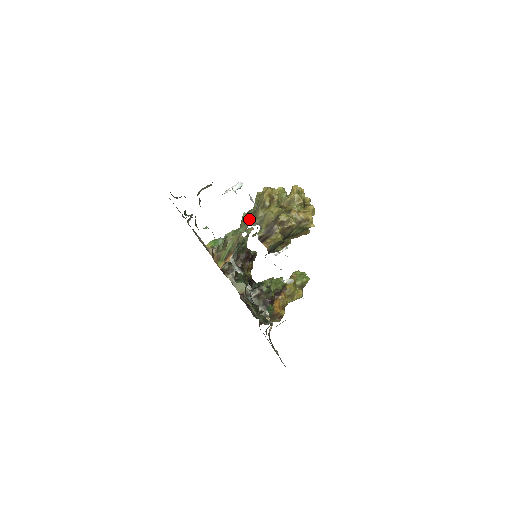
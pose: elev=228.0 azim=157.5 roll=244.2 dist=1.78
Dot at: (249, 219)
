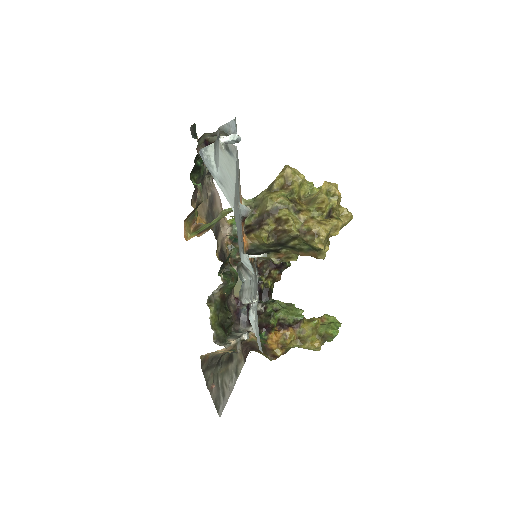
Dot at: occluded
